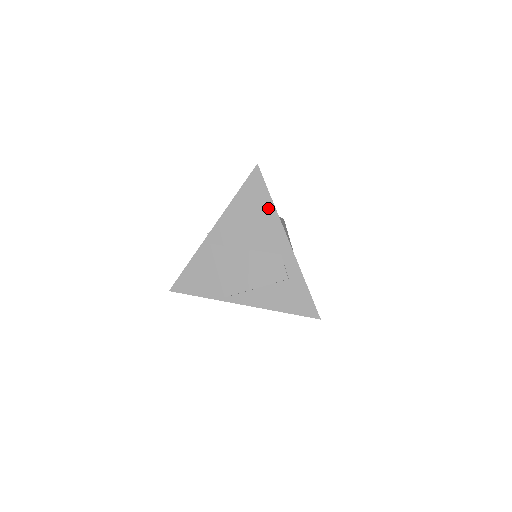
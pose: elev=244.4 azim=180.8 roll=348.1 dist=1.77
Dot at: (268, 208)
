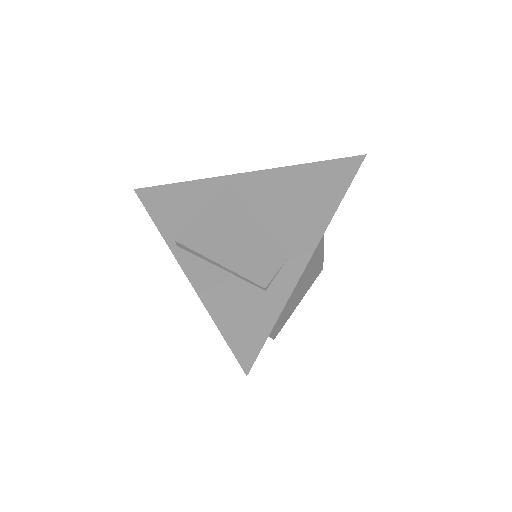
Dot at: (330, 201)
